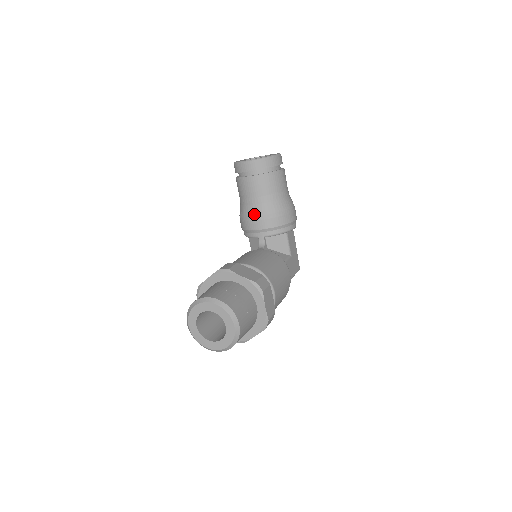
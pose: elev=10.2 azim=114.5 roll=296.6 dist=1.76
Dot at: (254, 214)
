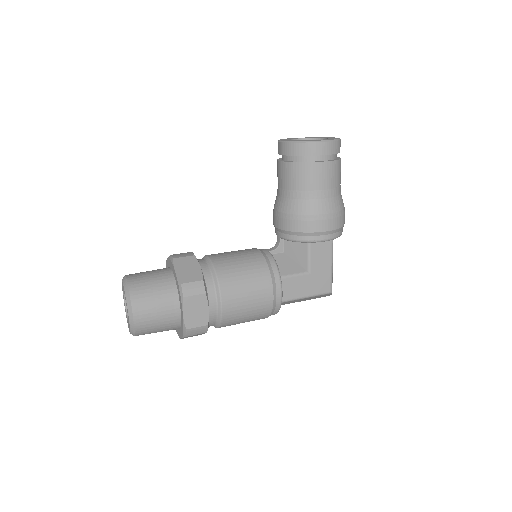
Dot at: (276, 207)
